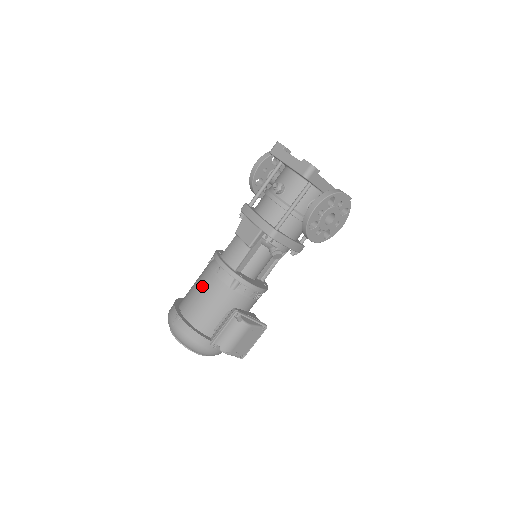
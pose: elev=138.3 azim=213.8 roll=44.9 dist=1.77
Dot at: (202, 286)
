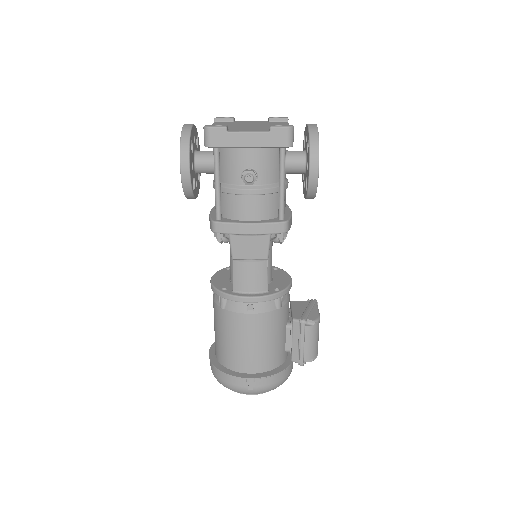
Dot at: (247, 335)
